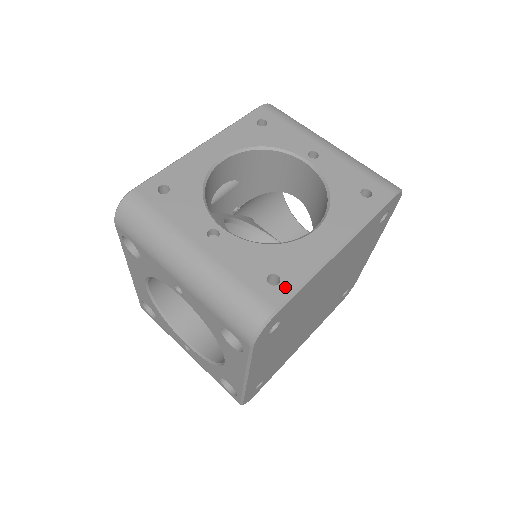
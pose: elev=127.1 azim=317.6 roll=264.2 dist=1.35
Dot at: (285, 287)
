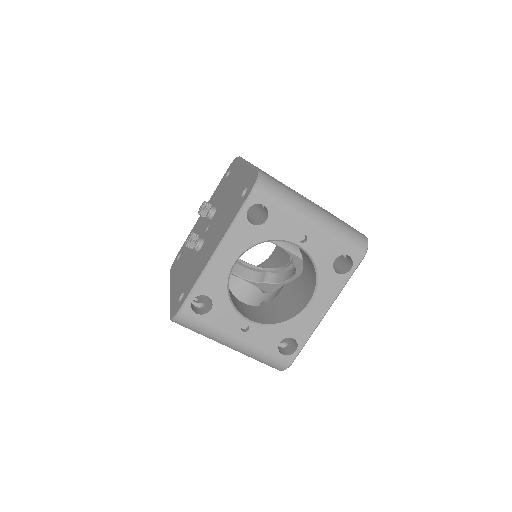
Dot at: occluded
